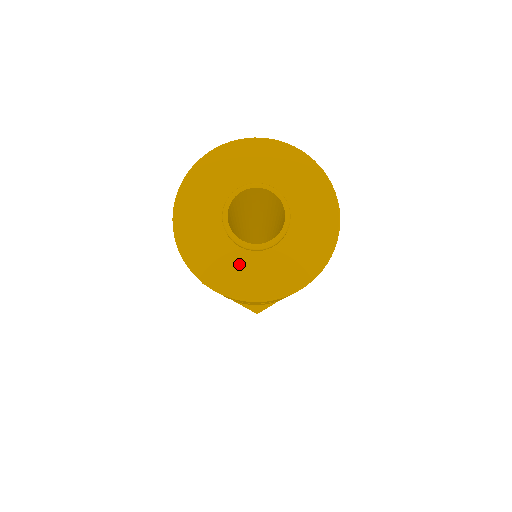
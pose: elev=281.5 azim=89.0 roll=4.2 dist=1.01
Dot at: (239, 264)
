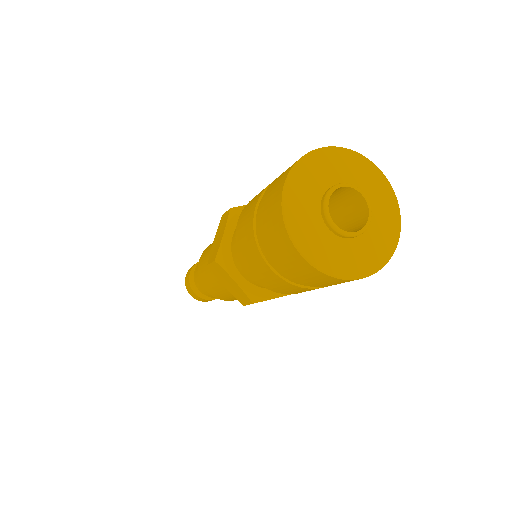
Dot at: (325, 241)
